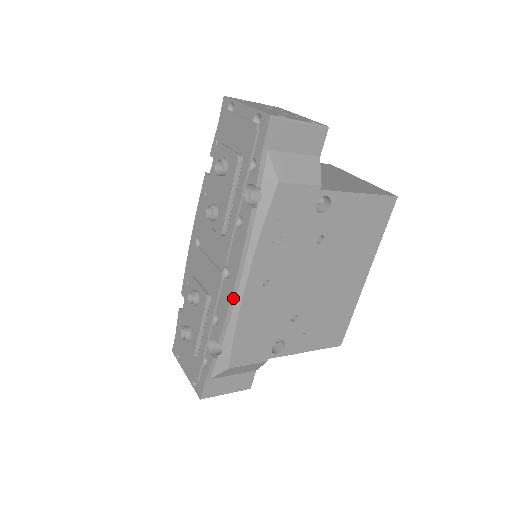
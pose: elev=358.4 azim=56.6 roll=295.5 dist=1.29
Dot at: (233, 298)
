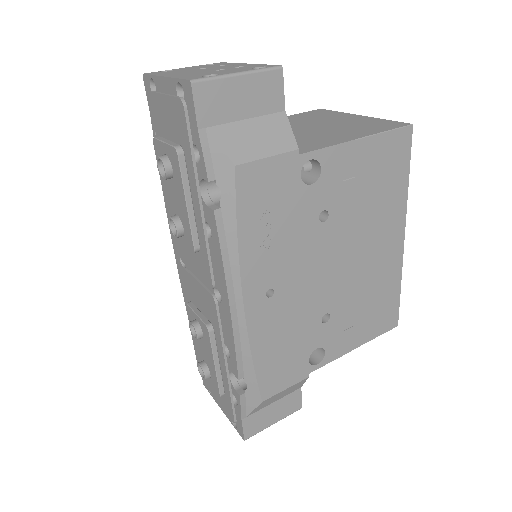
Dot at: (235, 325)
